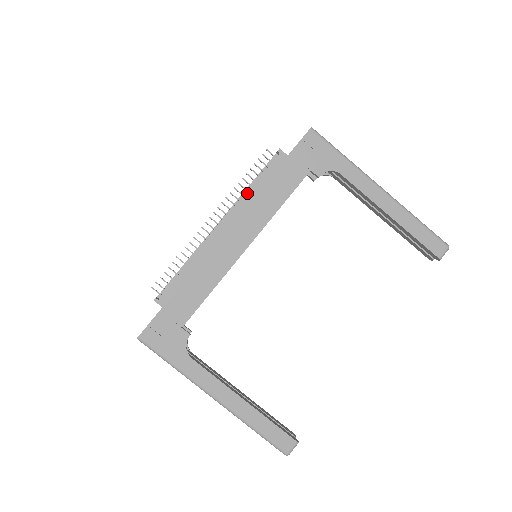
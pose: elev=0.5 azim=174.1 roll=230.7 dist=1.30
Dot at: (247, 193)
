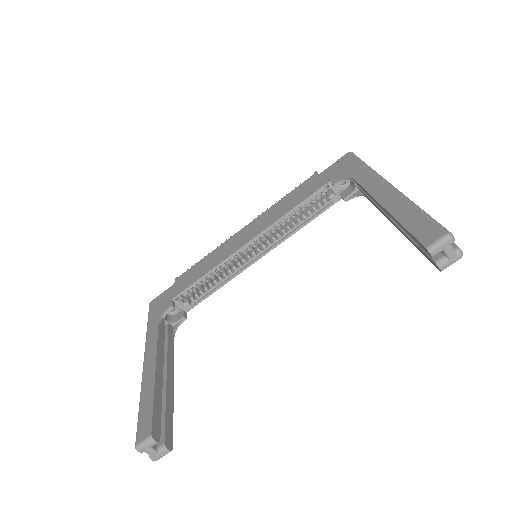
Dot at: (274, 204)
